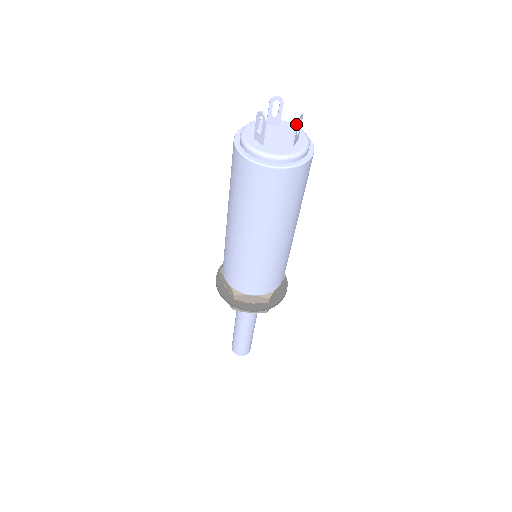
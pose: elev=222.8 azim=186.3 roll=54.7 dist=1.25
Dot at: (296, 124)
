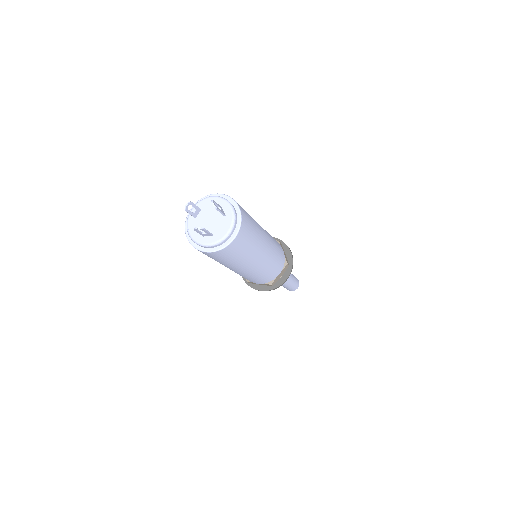
Dot at: (217, 210)
